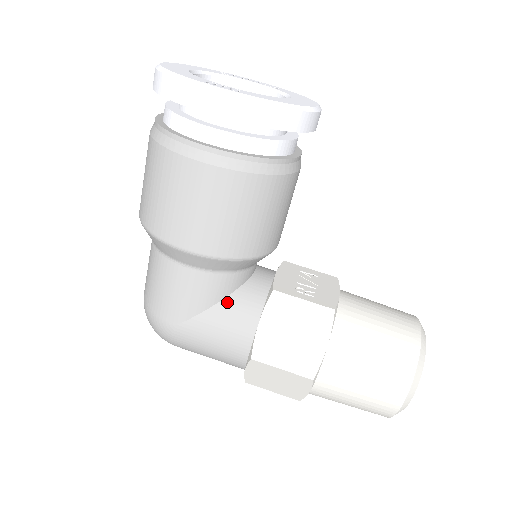
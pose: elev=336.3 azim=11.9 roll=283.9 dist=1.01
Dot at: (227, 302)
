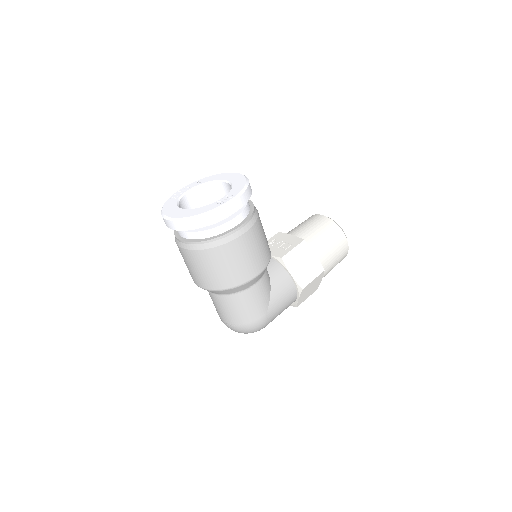
Dot at: (273, 282)
